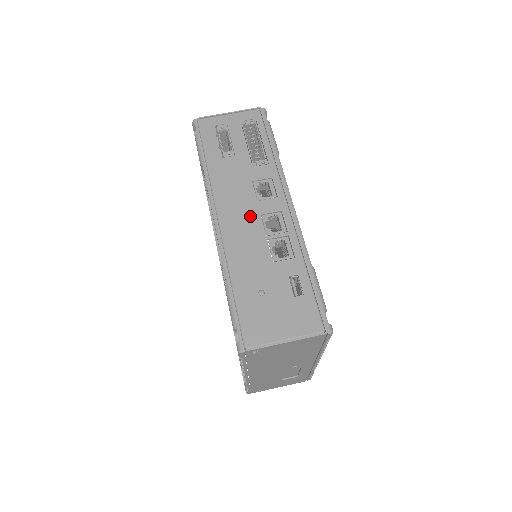
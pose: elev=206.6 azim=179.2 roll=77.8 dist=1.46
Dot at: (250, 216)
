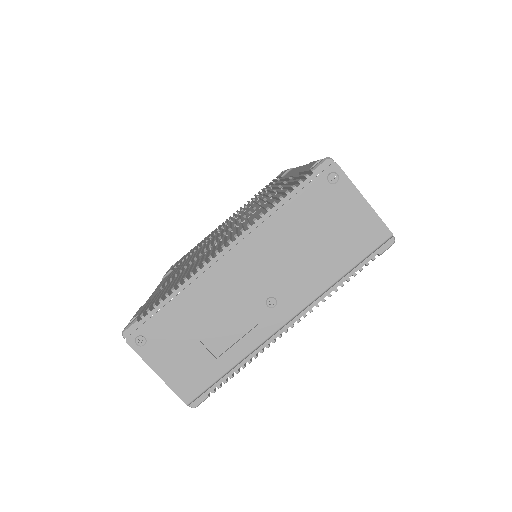
Dot at: occluded
